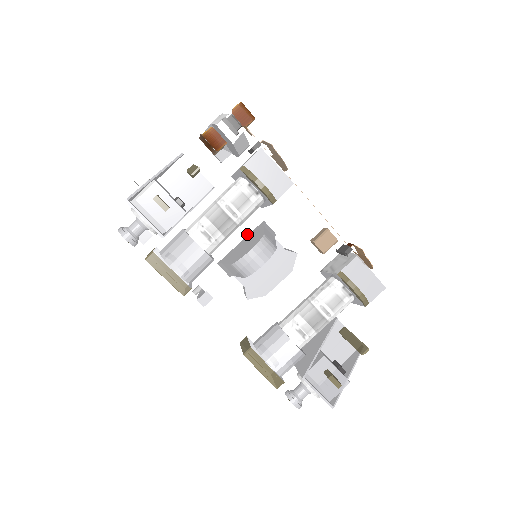
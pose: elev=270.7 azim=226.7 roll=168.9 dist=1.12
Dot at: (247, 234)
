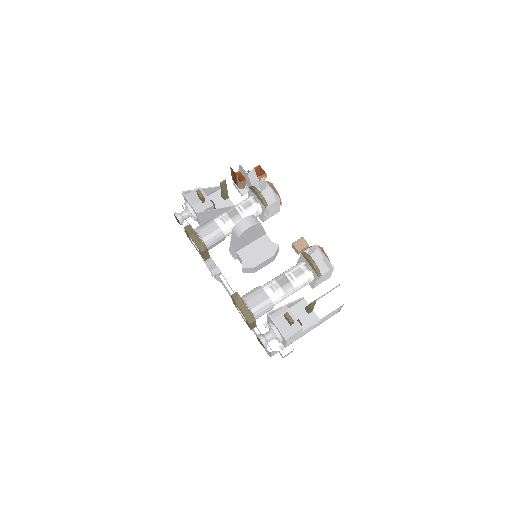
Dot at: occluded
